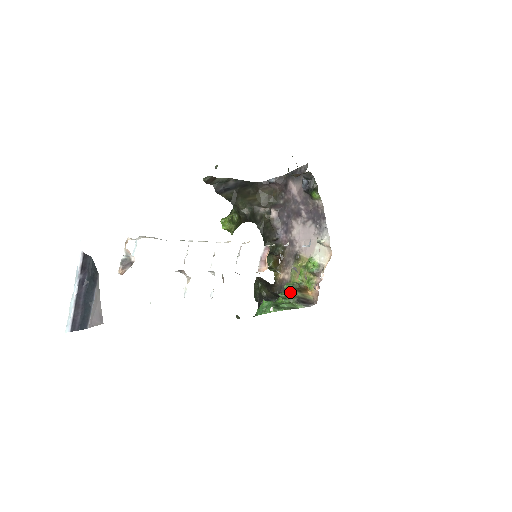
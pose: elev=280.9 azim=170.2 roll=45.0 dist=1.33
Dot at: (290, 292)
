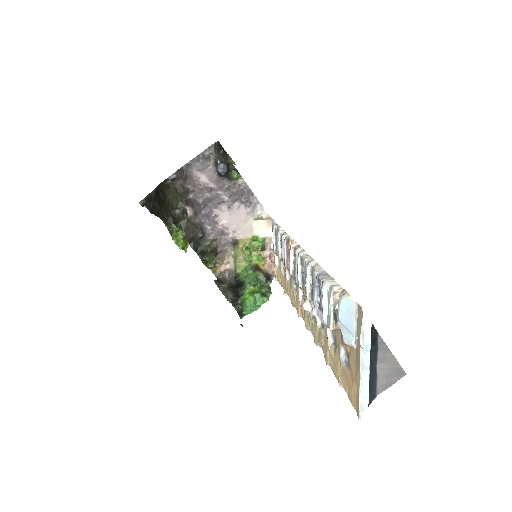
Dot at: (256, 276)
